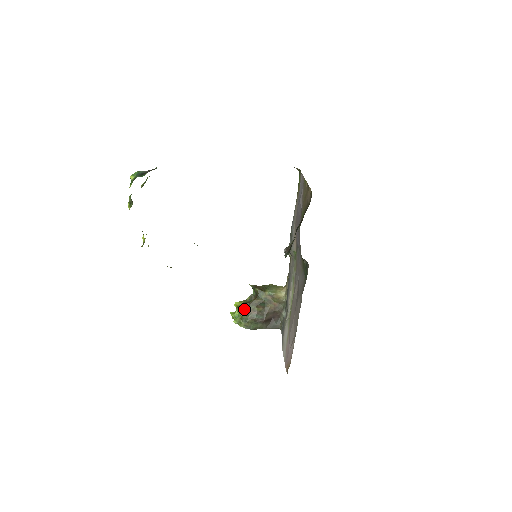
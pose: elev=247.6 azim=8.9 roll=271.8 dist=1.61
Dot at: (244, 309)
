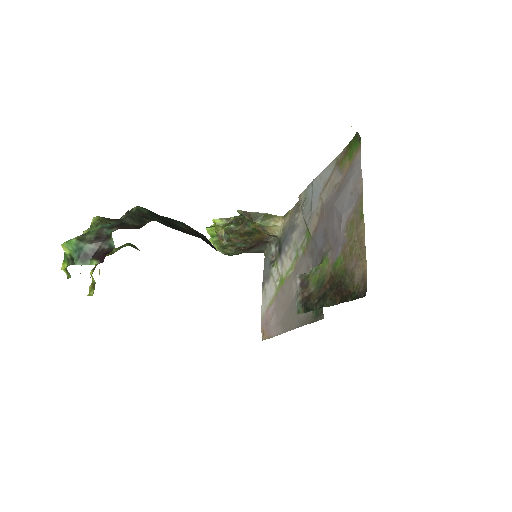
Dot at: (225, 233)
